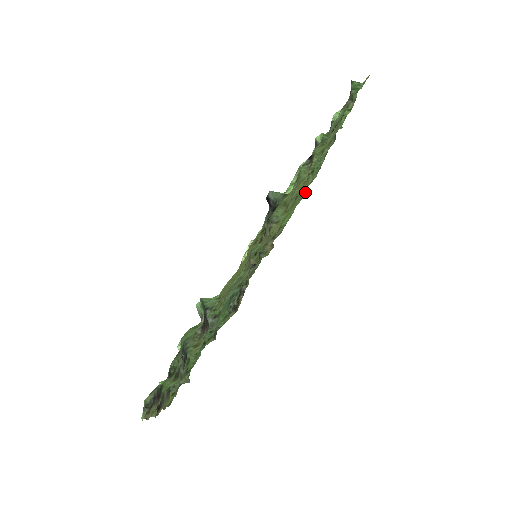
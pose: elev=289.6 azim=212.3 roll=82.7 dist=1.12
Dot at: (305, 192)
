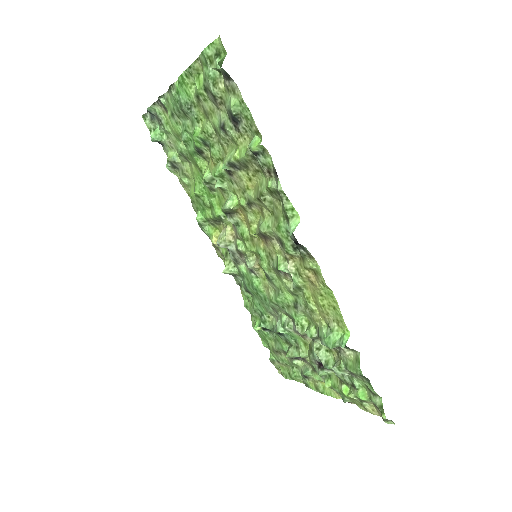
Dot at: (177, 152)
